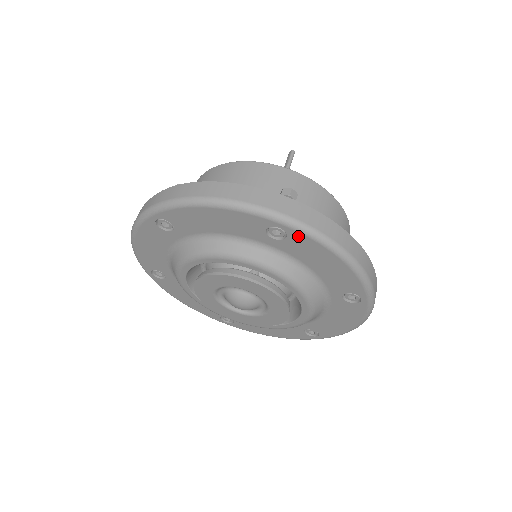
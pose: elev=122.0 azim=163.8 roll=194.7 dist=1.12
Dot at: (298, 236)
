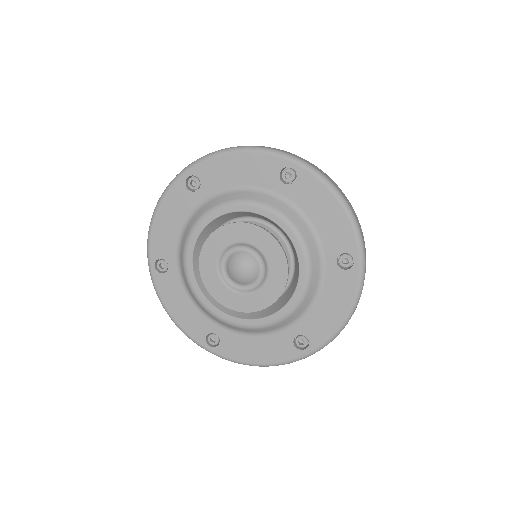
Dot at: (306, 176)
